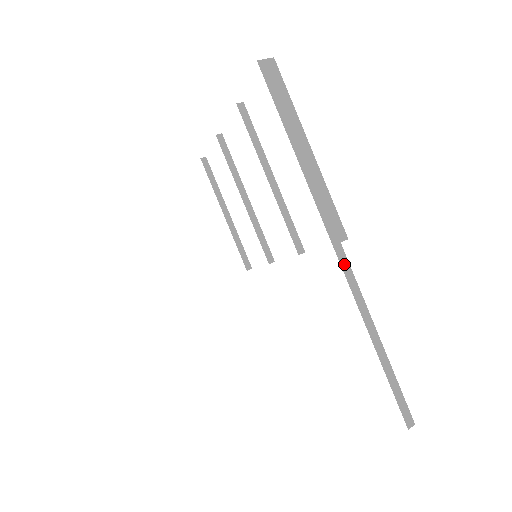
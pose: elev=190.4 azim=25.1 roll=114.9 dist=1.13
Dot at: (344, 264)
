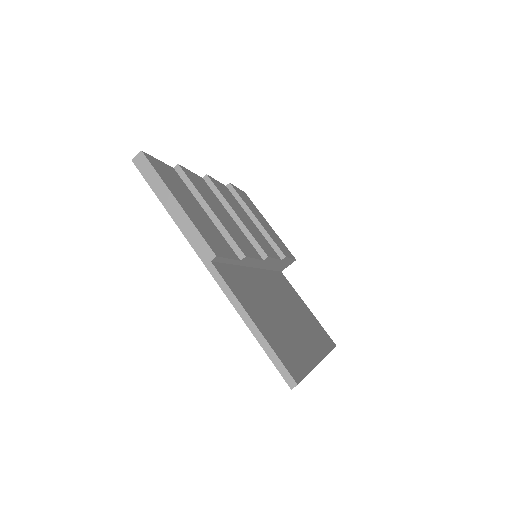
Dot at: (216, 276)
